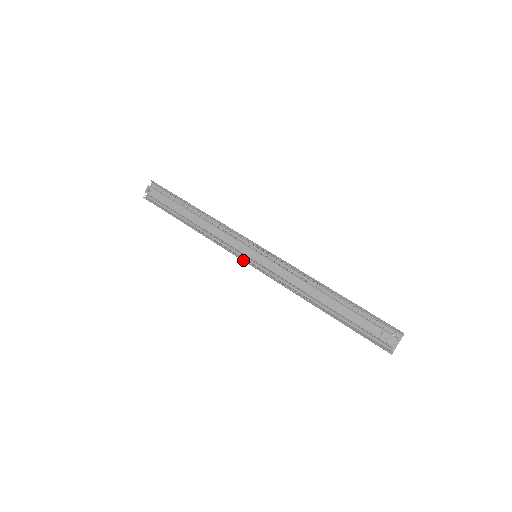
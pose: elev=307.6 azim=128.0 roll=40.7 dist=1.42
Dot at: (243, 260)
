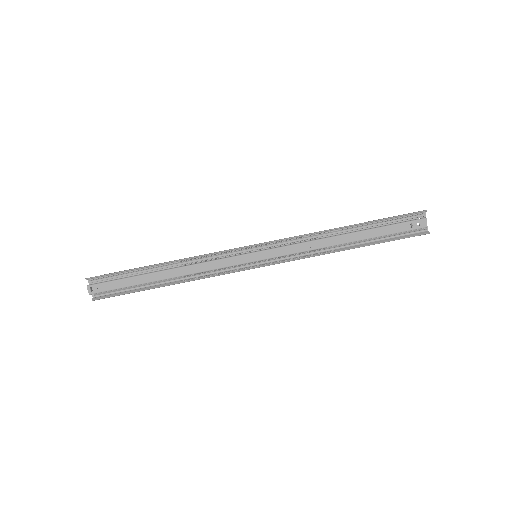
Dot at: (248, 269)
